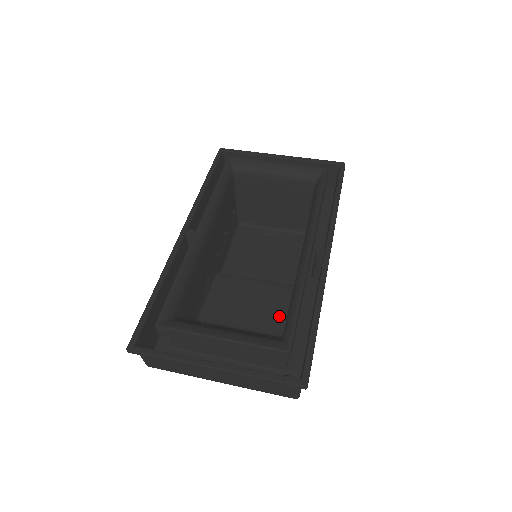
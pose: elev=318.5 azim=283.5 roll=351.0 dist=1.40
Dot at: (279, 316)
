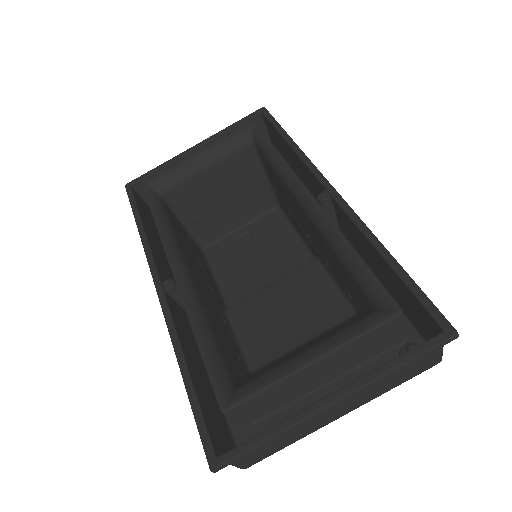
Dot at: (330, 298)
